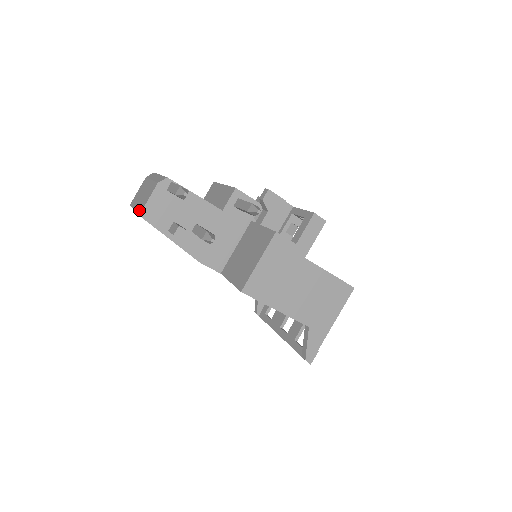
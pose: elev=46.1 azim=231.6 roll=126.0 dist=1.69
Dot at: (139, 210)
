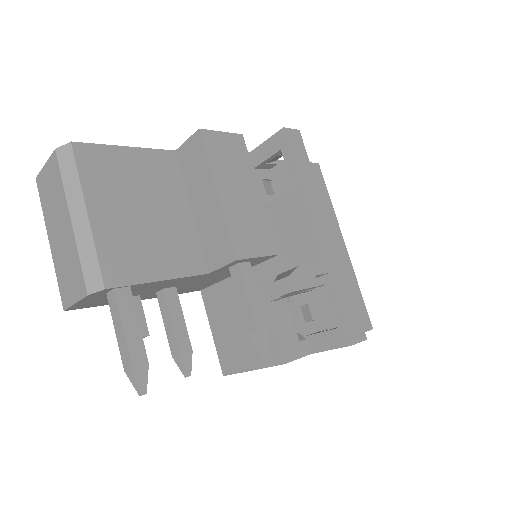
Dot at: (61, 290)
